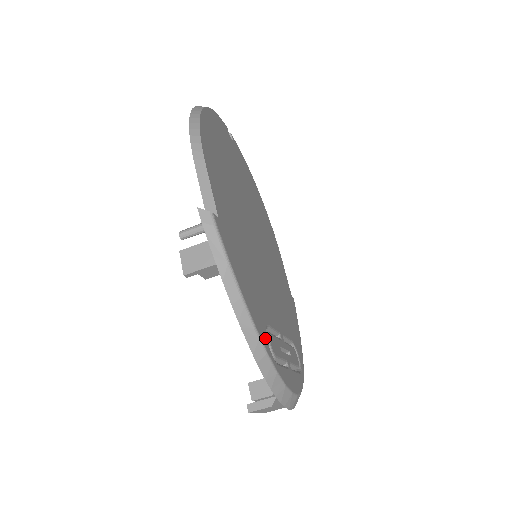
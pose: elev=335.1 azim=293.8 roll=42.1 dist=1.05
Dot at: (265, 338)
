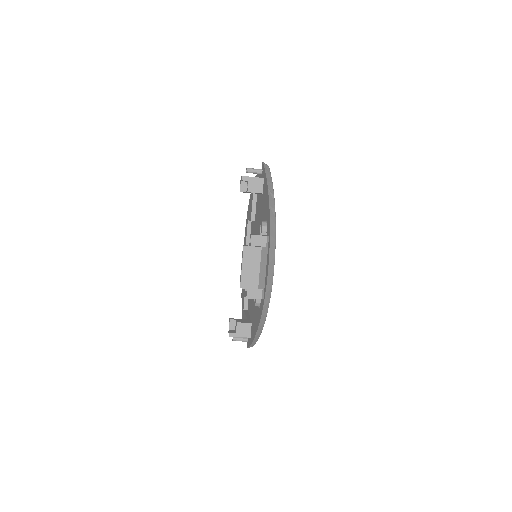
Dot at: occluded
